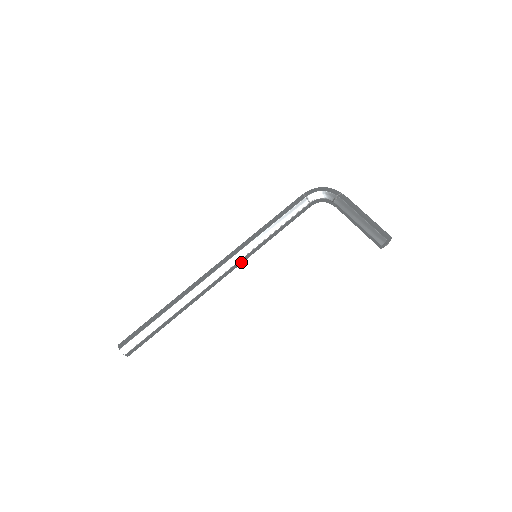
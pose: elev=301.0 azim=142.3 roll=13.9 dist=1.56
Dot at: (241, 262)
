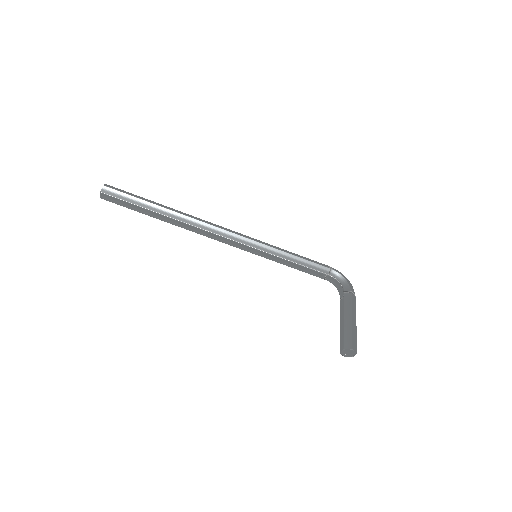
Dot at: (242, 248)
